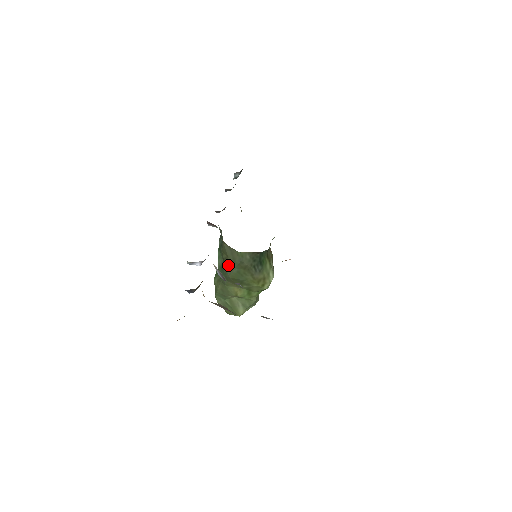
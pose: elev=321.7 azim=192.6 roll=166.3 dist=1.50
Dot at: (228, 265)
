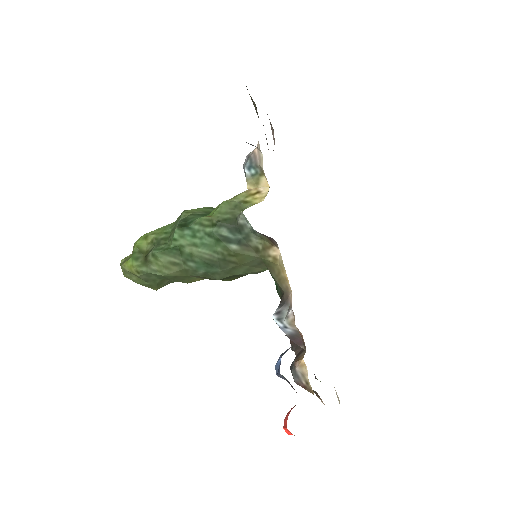
Dot at: (230, 270)
